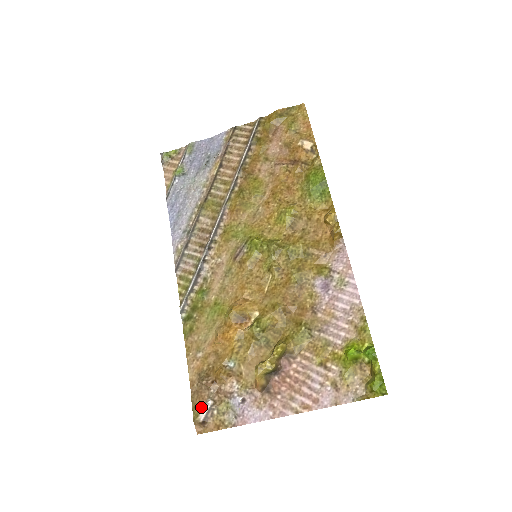
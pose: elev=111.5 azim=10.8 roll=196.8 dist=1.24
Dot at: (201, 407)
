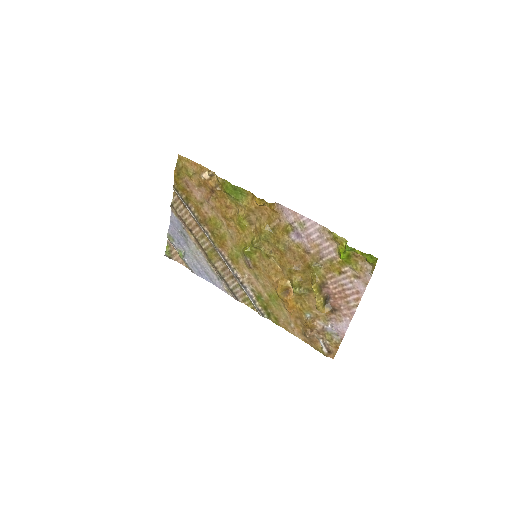
Dot at: (320, 347)
